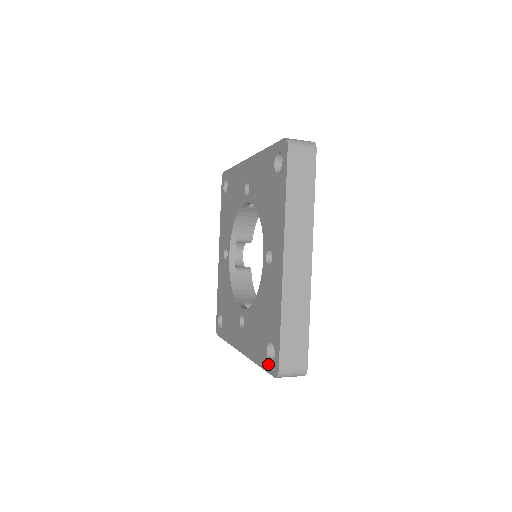
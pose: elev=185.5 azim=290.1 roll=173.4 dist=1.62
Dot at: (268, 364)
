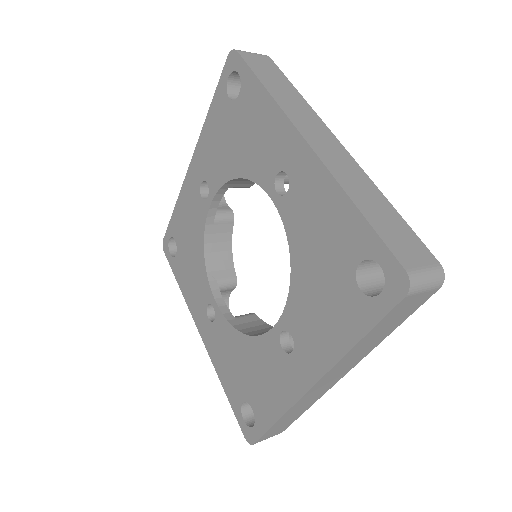
Dot at: (377, 301)
